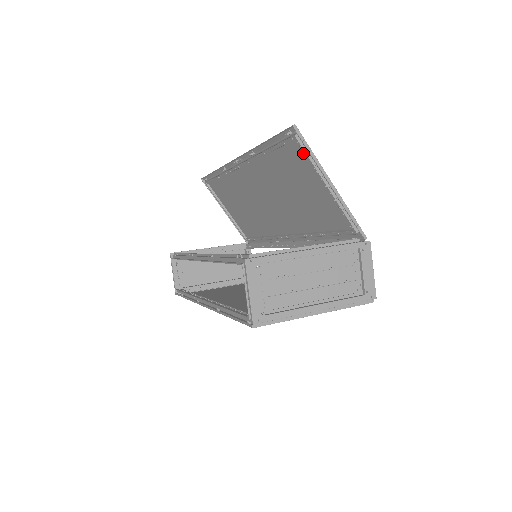
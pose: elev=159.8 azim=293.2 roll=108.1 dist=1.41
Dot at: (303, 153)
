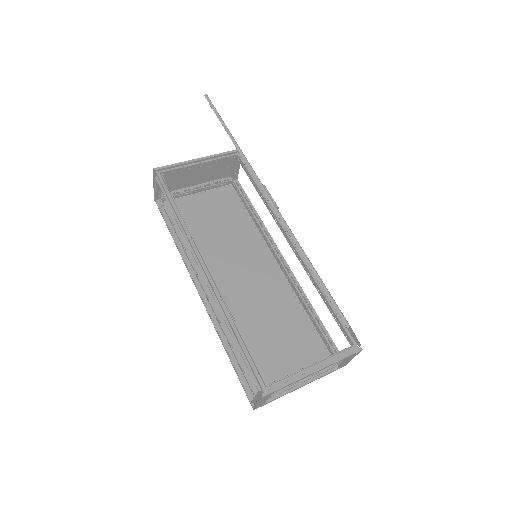
Dot at: occluded
